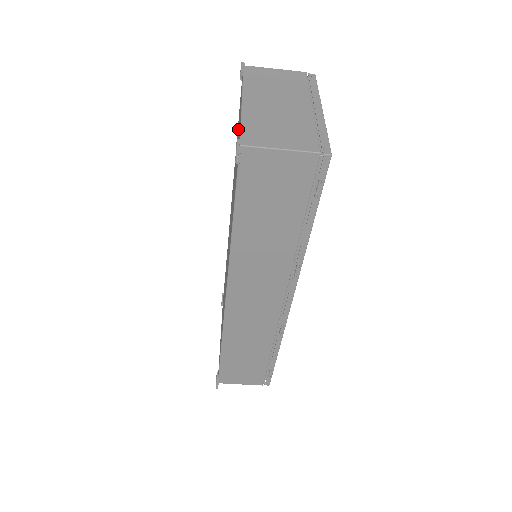
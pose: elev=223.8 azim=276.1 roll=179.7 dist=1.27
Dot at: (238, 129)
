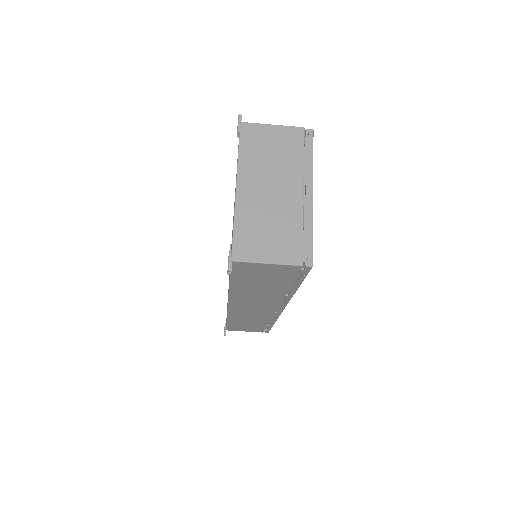
Dot at: occluded
